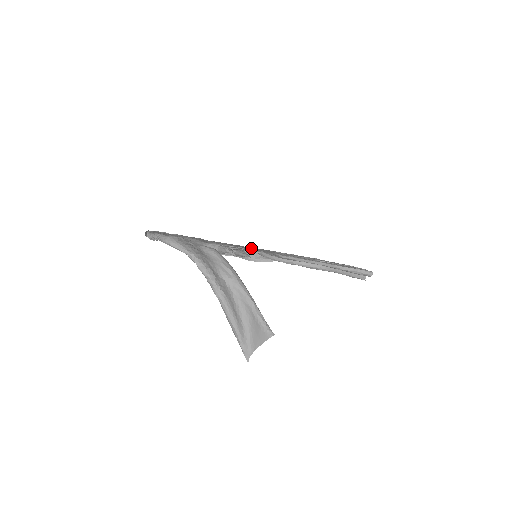
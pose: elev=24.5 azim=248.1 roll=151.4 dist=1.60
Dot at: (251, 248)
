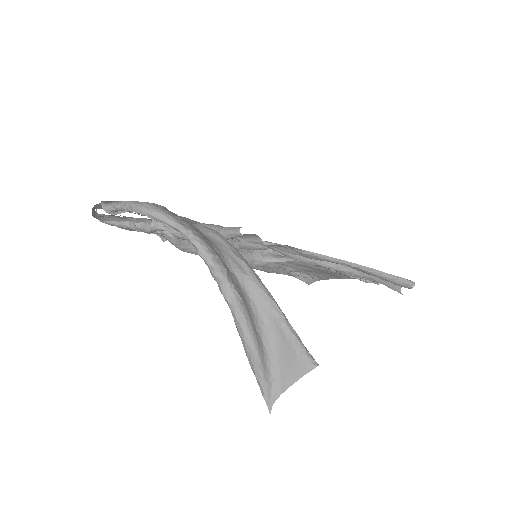
Dot at: occluded
